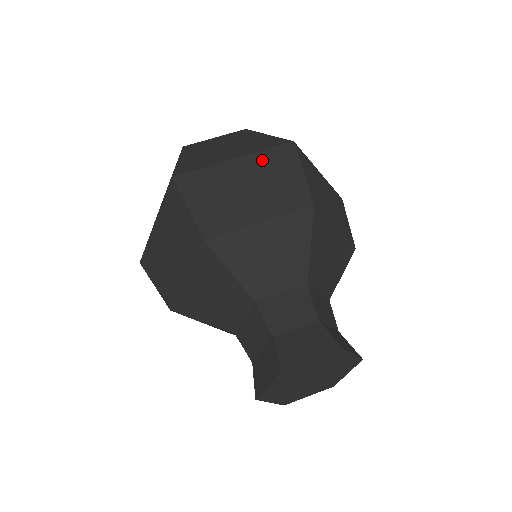
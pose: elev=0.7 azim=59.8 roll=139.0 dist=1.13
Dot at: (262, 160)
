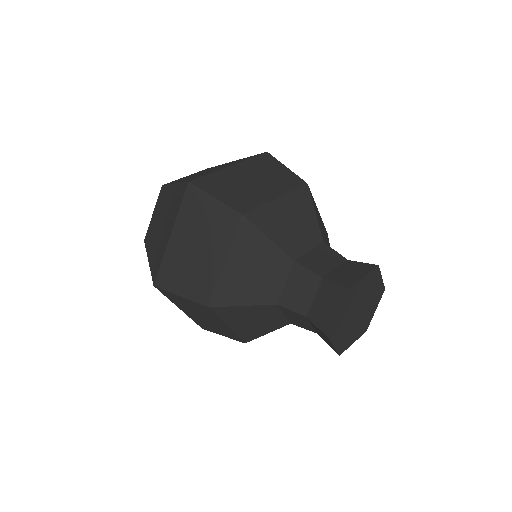
Dot at: occluded
